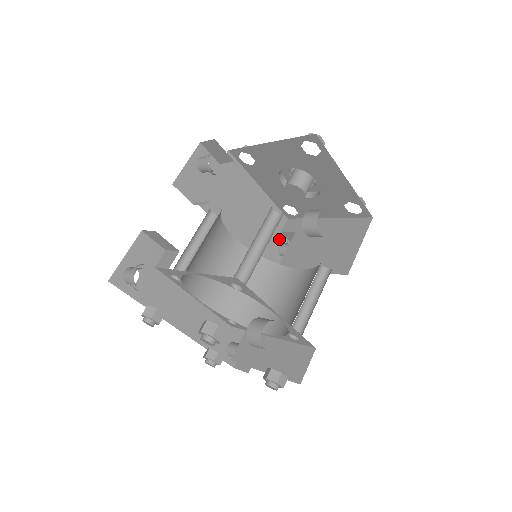
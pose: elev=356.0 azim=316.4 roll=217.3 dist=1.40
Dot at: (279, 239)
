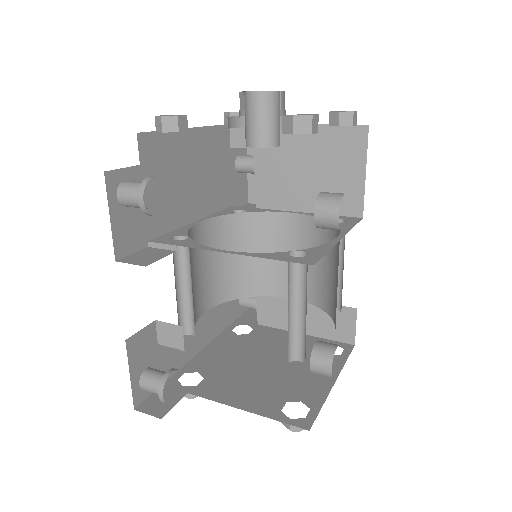
Dot at: (232, 158)
